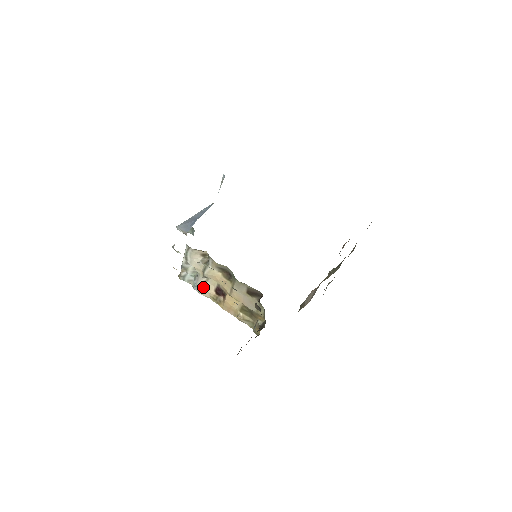
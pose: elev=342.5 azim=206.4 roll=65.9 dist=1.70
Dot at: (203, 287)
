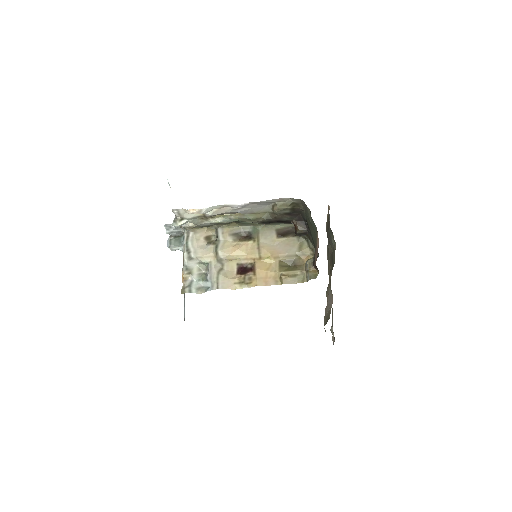
Dot at: (221, 276)
